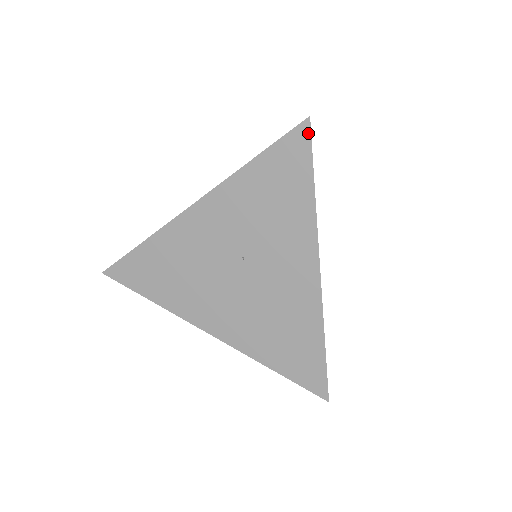
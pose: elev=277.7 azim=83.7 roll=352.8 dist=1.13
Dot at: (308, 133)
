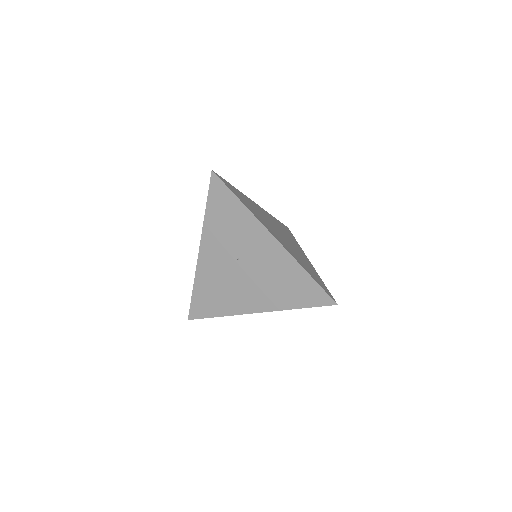
Dot at: (217, 178)
